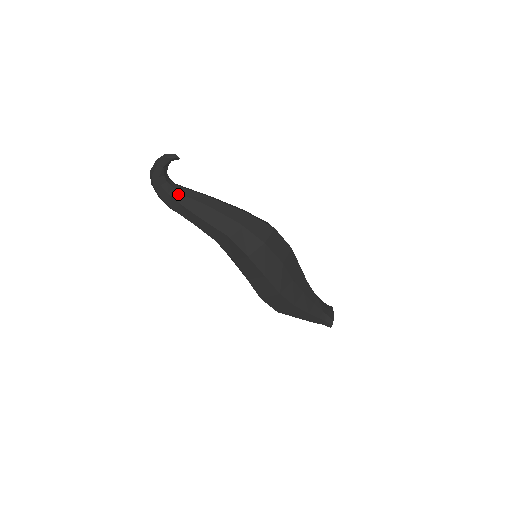
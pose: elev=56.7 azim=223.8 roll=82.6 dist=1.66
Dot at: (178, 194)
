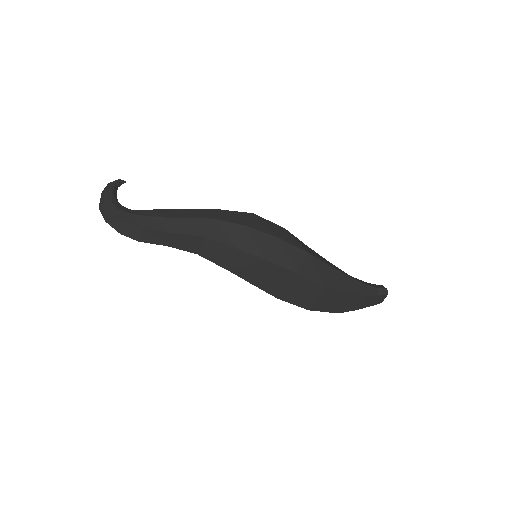
Dot at: (139, 211)
